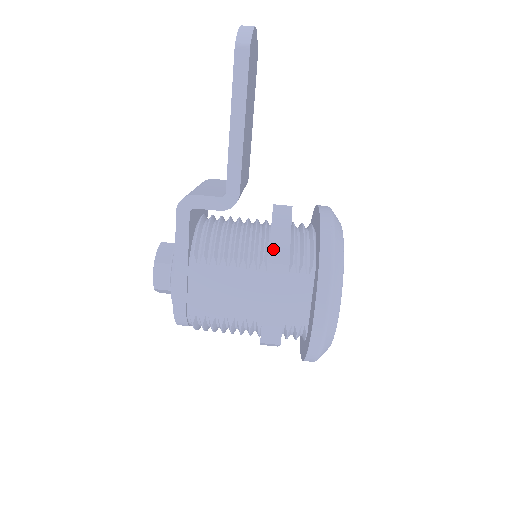
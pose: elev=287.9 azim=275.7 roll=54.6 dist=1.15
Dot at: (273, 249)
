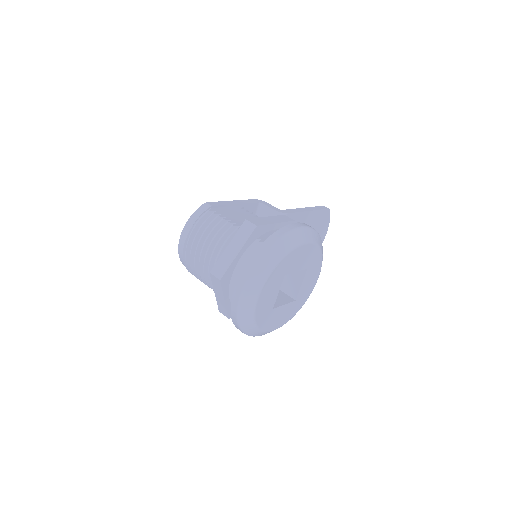
Dot at: occluded
